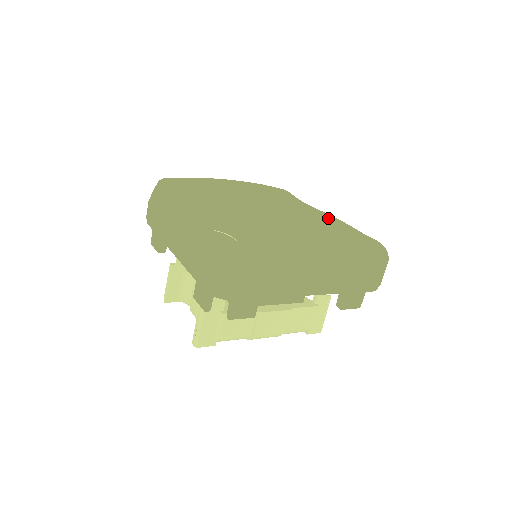
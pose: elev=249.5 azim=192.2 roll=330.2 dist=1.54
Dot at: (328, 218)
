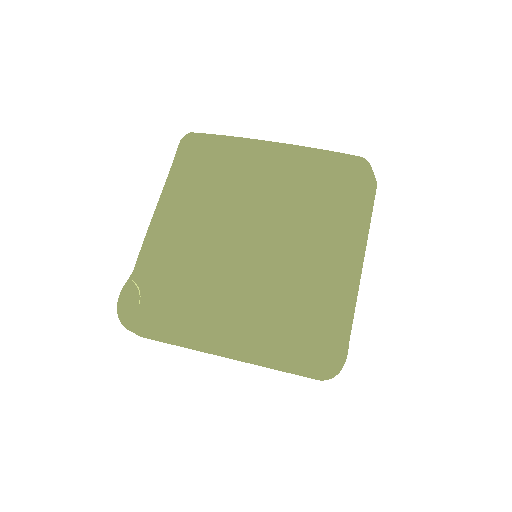
Dot at: (326, 269)
